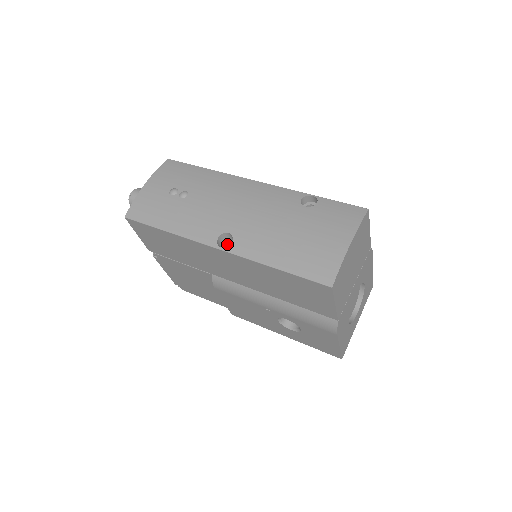
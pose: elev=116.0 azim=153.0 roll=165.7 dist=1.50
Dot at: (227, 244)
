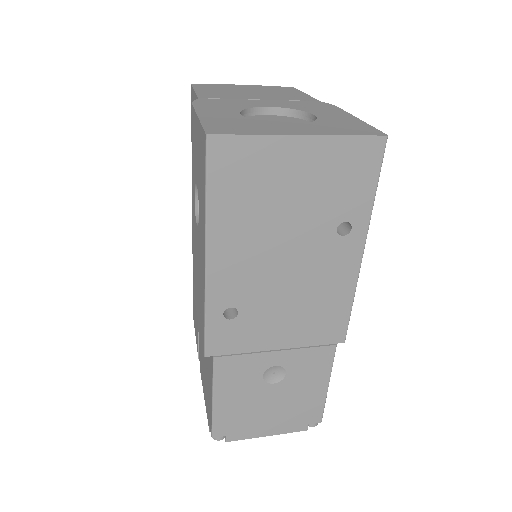
Dot at: occluded
